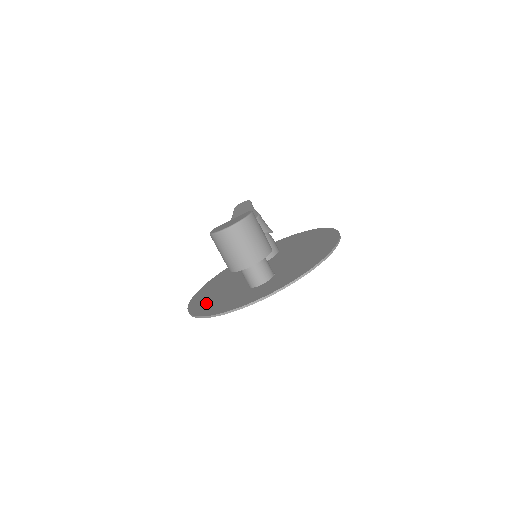
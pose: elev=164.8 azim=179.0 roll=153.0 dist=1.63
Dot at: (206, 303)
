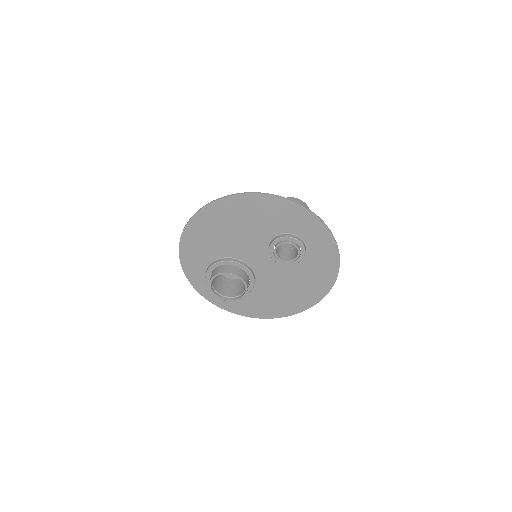
Dot at: (245, 209)
